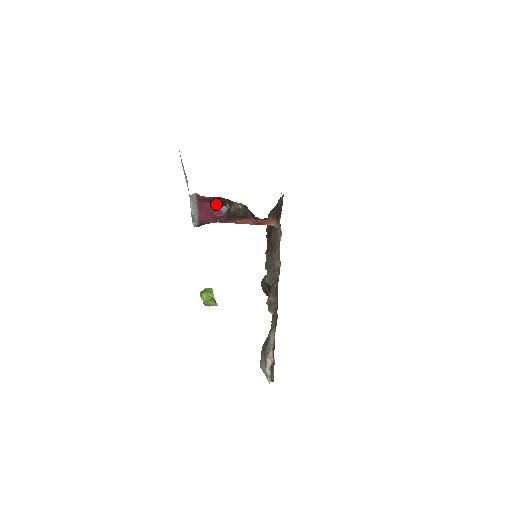
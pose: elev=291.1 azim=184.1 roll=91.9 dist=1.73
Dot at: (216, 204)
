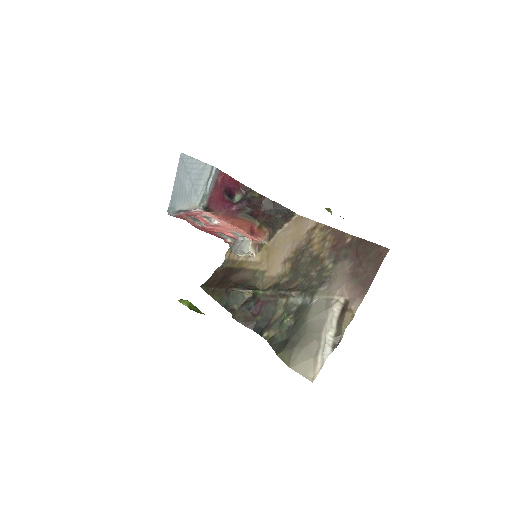
Dot at: (227, 193)
